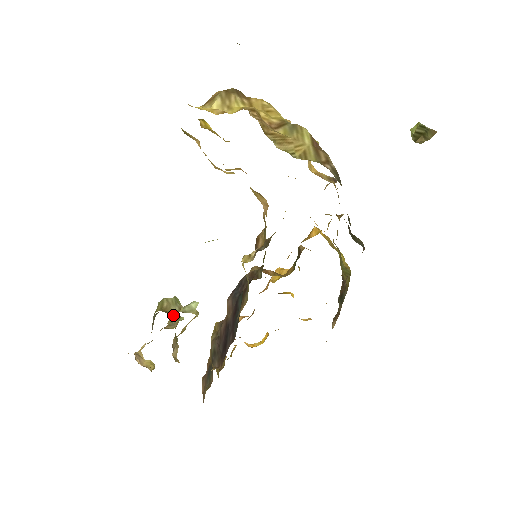
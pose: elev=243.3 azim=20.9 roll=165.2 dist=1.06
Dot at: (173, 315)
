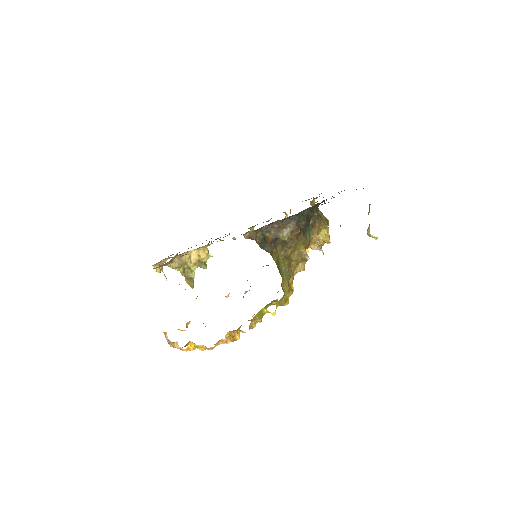
Dot at: (192, 283)
